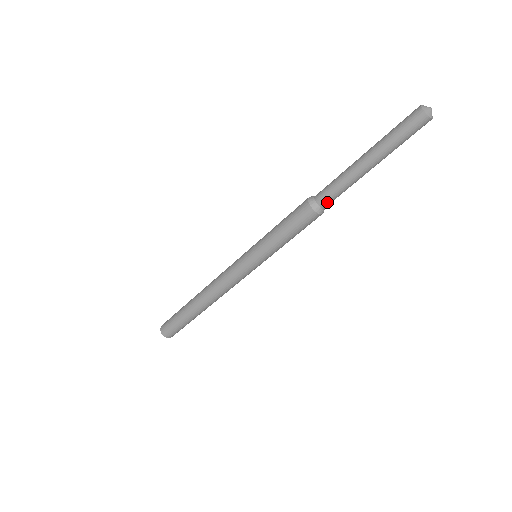
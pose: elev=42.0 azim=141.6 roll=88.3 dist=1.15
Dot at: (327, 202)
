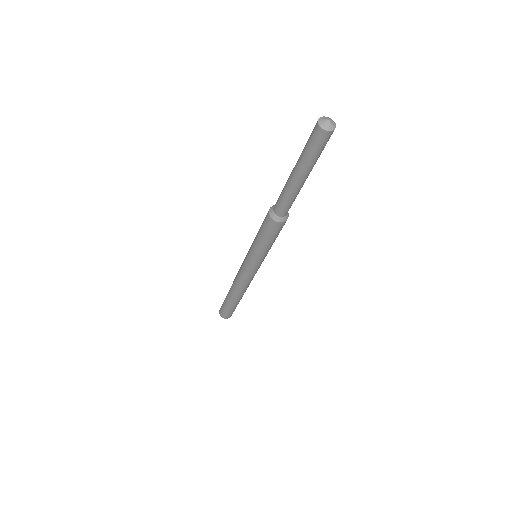
Dot at: (278, 210)
